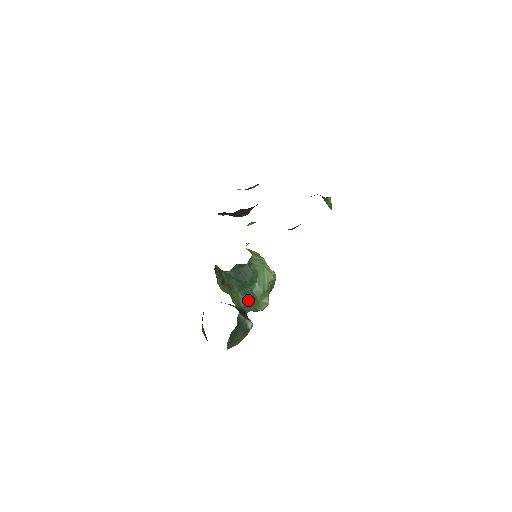
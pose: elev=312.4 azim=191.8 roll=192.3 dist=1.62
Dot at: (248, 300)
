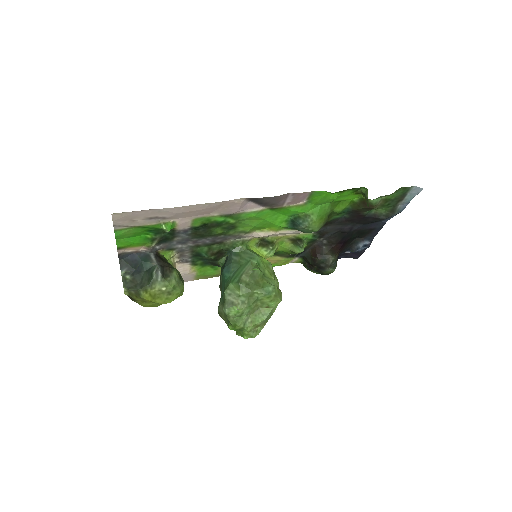
Dot at: (222, 298)
